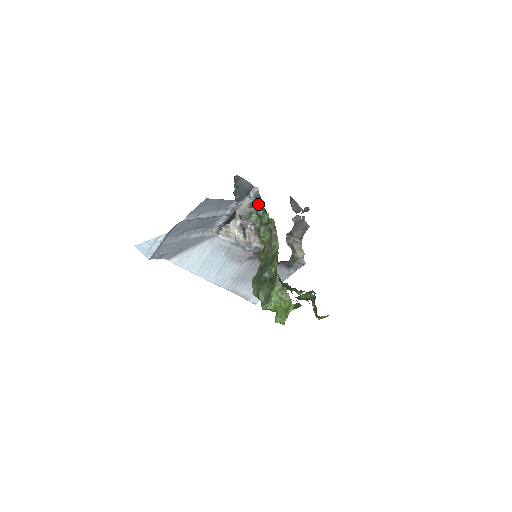
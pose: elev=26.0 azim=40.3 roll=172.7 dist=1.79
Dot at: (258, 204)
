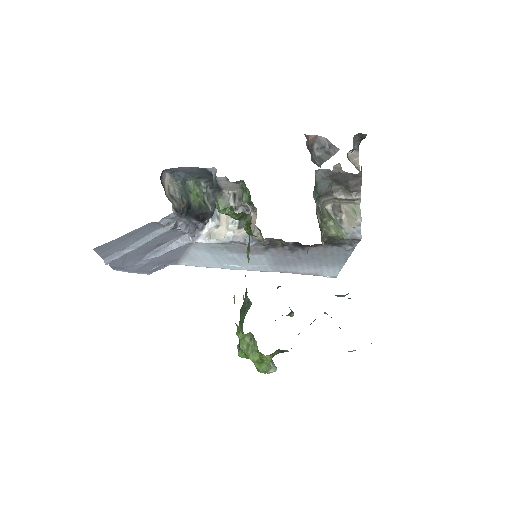
Dot at: occluded
